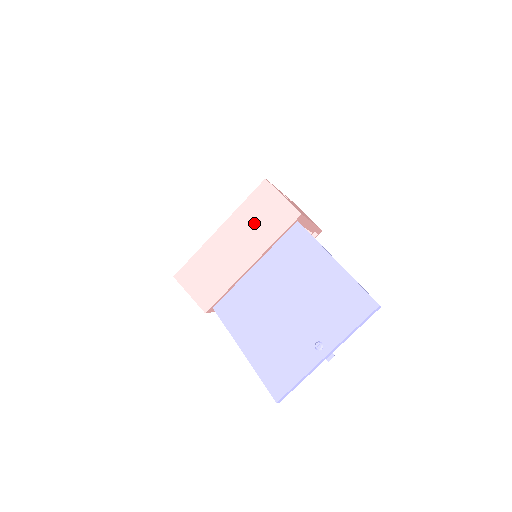
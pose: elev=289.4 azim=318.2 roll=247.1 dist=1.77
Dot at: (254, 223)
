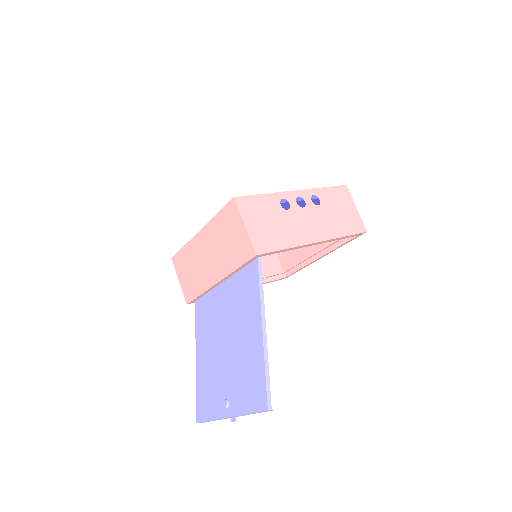
Dot at: (222, 242)
